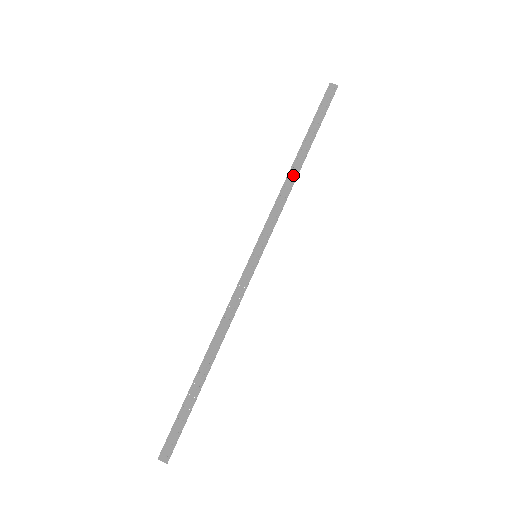
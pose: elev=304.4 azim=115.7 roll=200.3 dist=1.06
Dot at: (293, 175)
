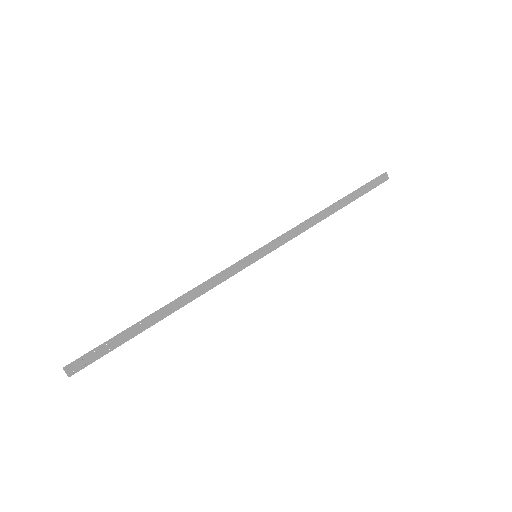
Dot at: (321, 217)
